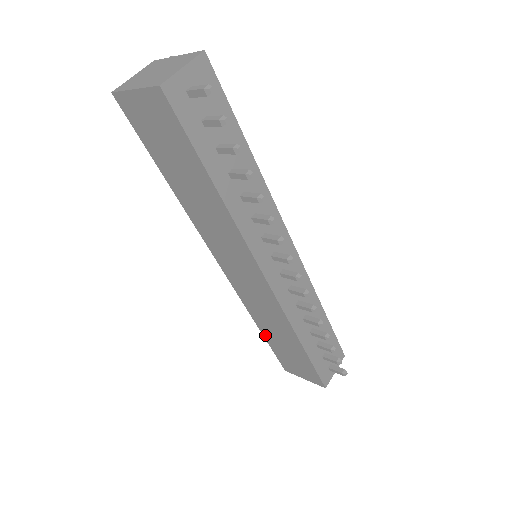
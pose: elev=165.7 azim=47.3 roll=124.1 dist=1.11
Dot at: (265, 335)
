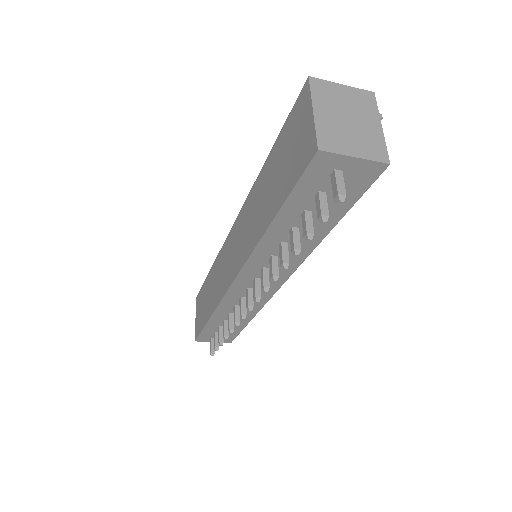
Dot at: (208, 277)
